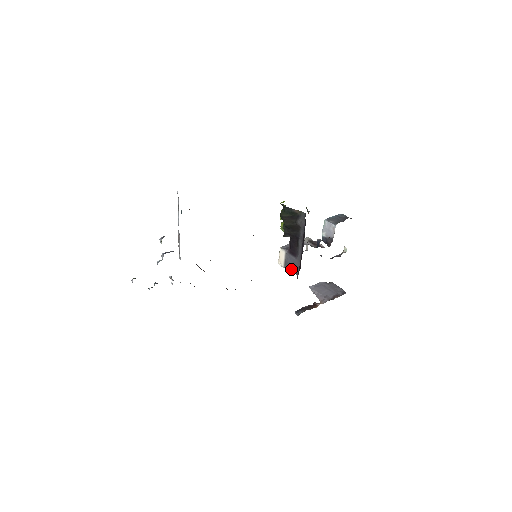
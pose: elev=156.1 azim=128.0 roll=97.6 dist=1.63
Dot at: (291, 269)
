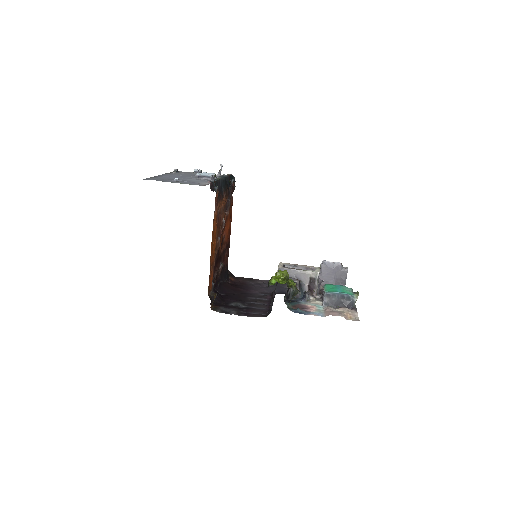
Dot at: occluded
